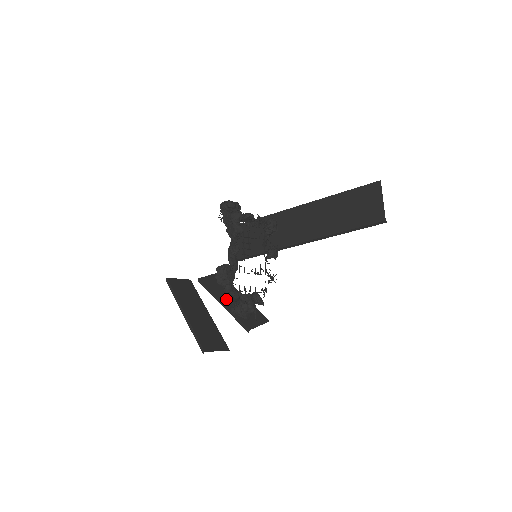
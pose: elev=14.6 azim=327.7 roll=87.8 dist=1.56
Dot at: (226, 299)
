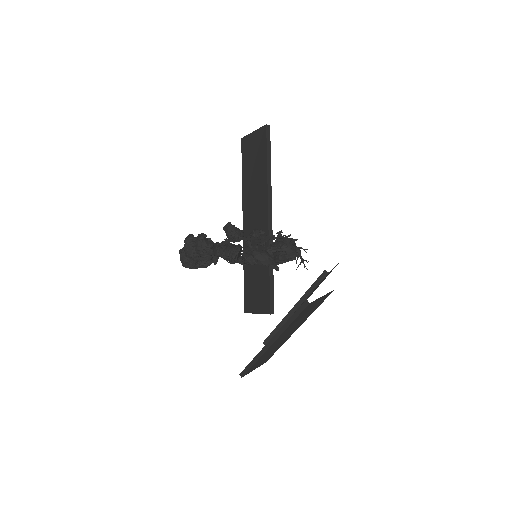
Dot at: occluded
